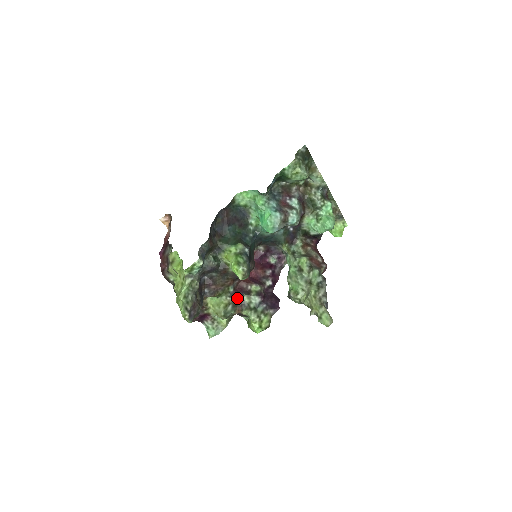
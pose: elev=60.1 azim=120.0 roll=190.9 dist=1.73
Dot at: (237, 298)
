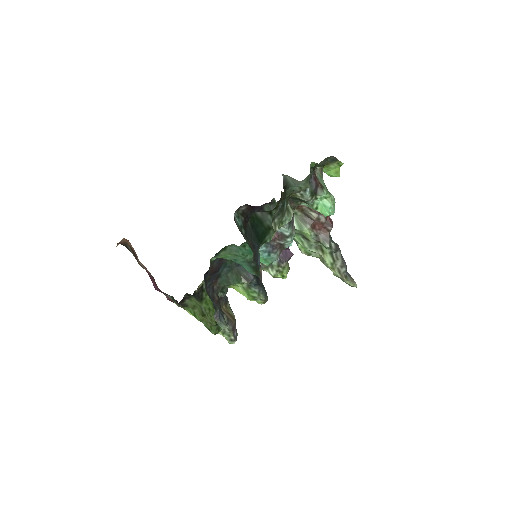
Dot at: occluded
